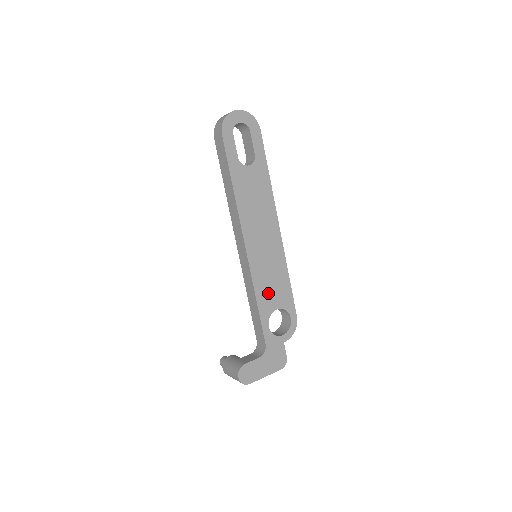
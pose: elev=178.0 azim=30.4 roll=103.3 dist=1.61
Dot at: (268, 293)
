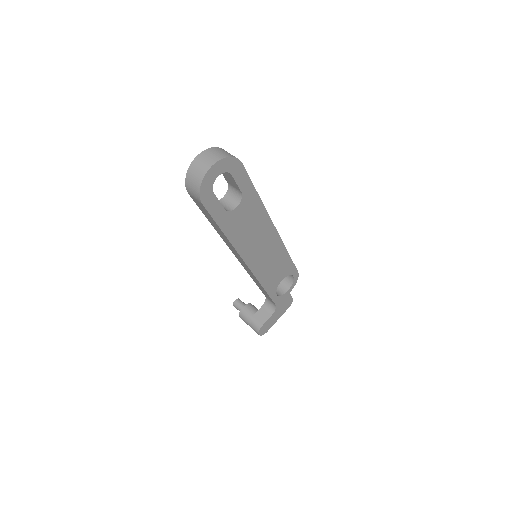
Dot at: (273, 278)
